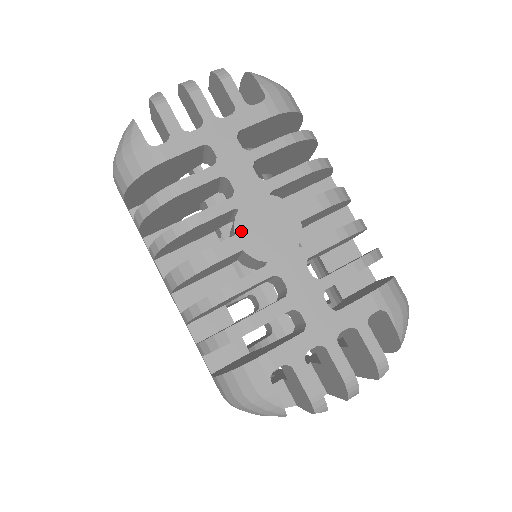
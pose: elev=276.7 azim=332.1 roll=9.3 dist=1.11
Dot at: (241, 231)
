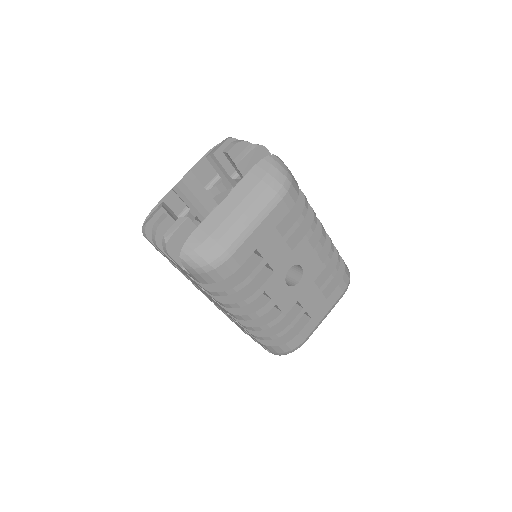
Dot at: occluded
